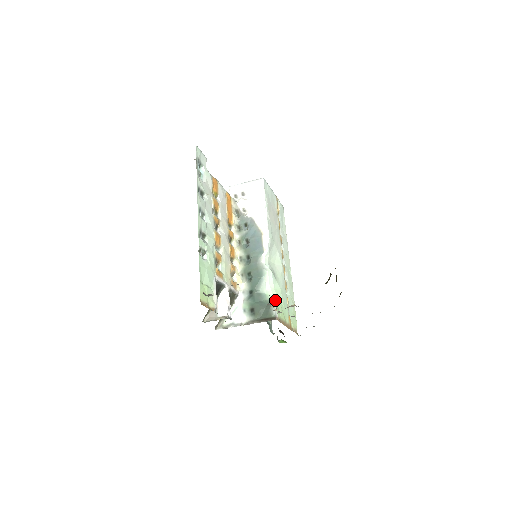
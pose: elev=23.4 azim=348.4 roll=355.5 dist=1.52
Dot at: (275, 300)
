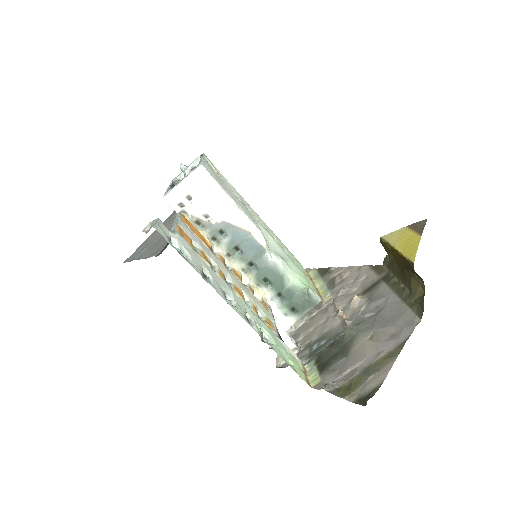
Dot at: (301, 281)
